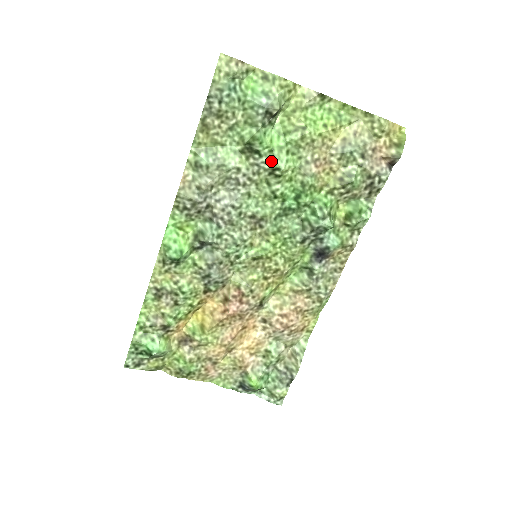
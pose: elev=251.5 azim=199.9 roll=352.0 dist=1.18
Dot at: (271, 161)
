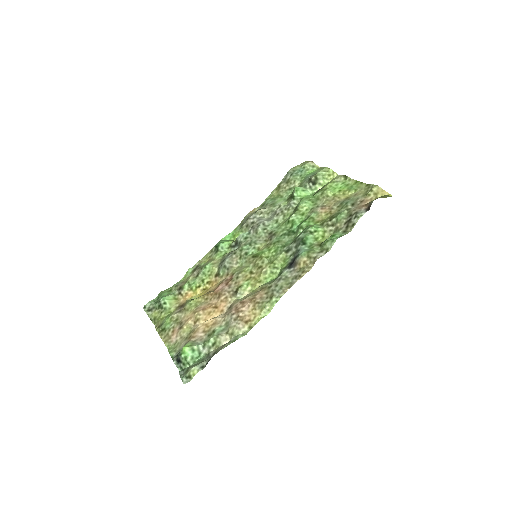
Dot at: (298, 203)
